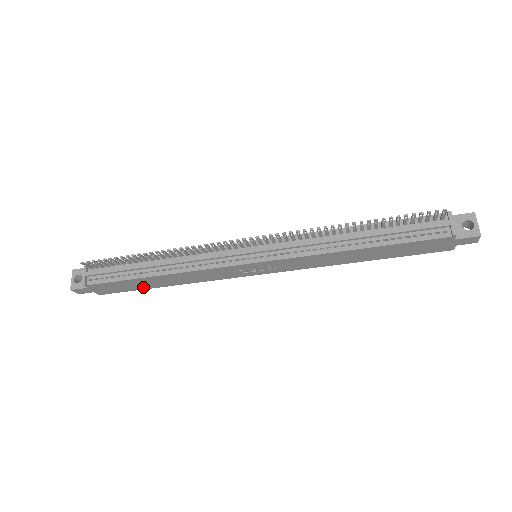
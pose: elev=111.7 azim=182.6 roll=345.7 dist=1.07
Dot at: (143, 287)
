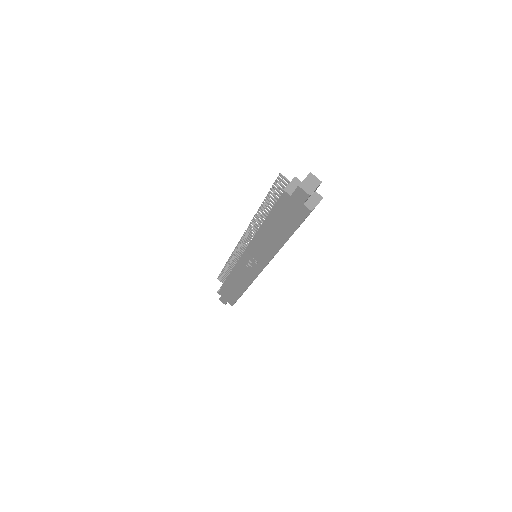
Dot at: (237, 295)
